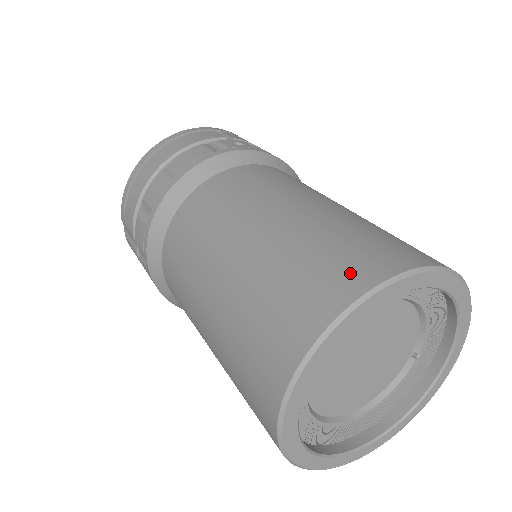
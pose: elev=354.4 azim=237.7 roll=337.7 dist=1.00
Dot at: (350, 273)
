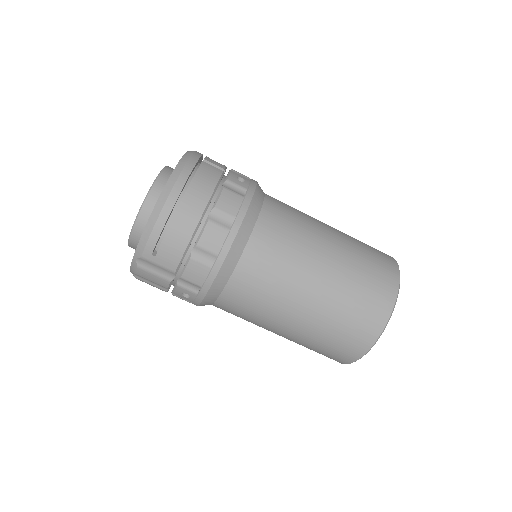
Dot at: (387, 281)
